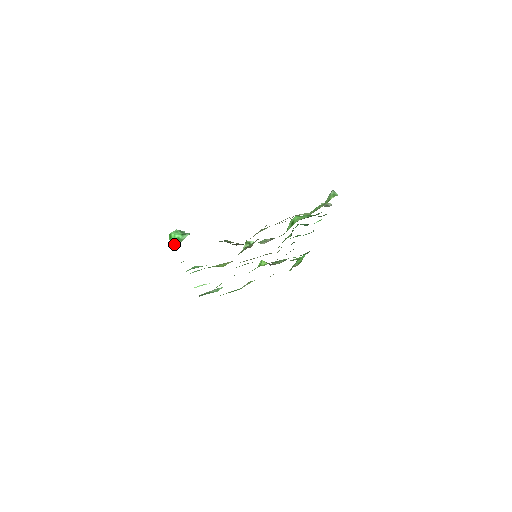
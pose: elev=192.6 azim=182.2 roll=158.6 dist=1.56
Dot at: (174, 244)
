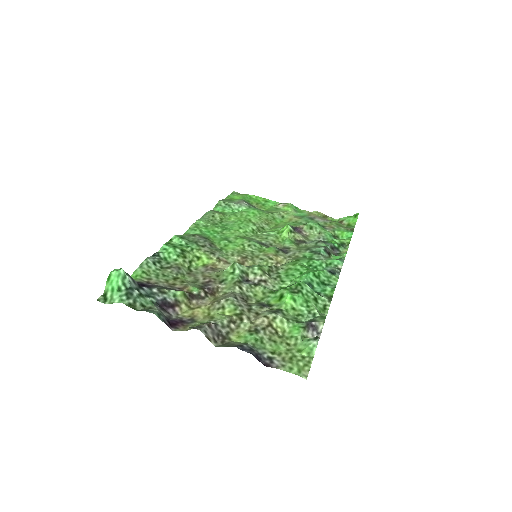
Dot at: (107, 291)
